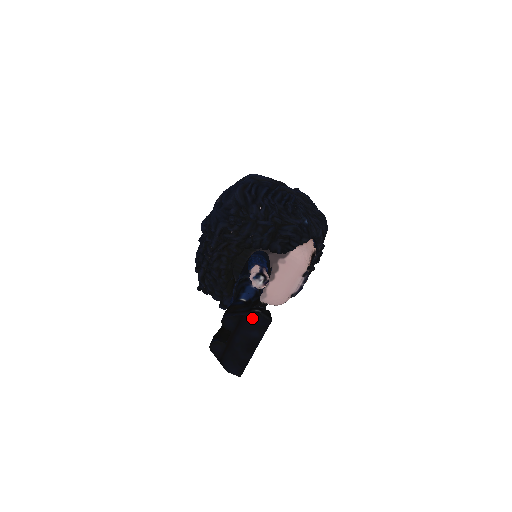
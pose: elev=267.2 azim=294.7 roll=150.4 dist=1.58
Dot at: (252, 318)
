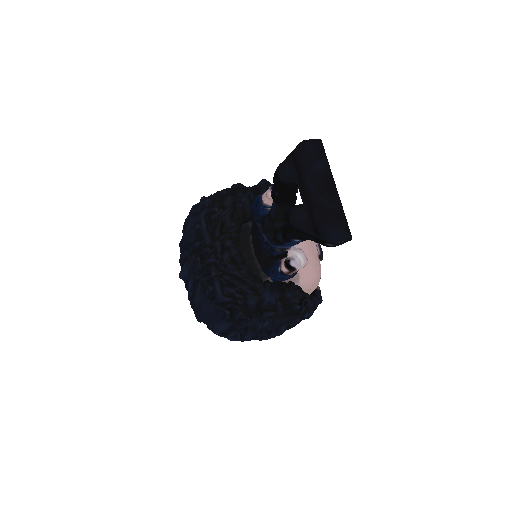
Dot at: (303, 149)
